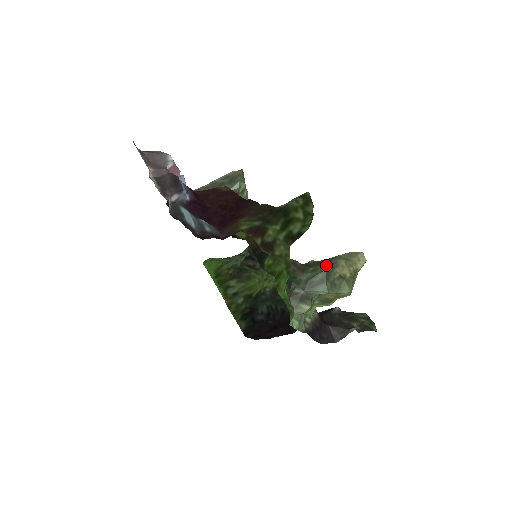
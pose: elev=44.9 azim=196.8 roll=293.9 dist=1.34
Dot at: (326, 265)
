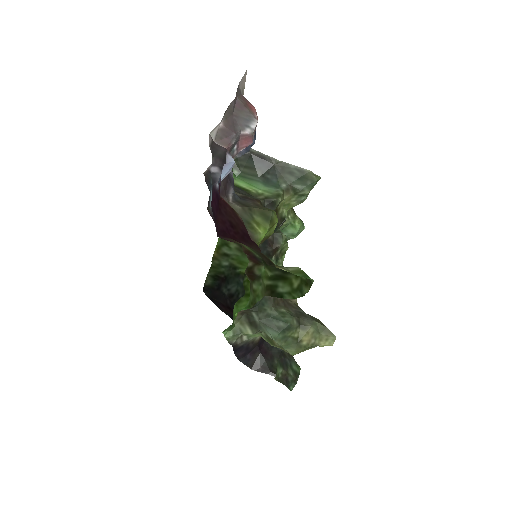
Dot at: (296, 320)
